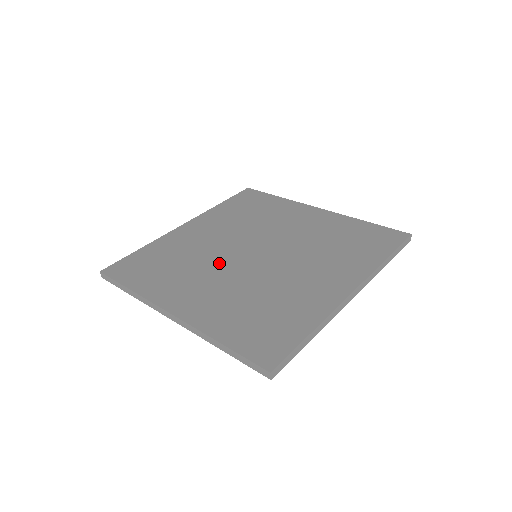
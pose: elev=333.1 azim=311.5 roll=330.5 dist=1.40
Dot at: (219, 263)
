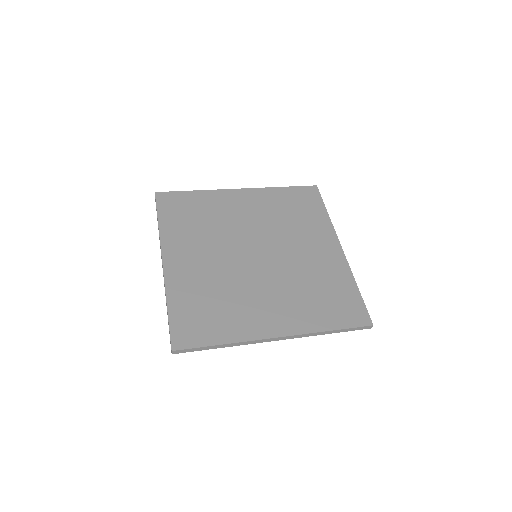
Dot at: (226, 244)
